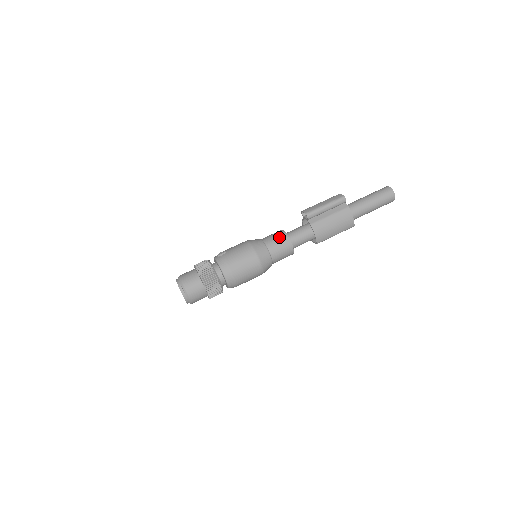
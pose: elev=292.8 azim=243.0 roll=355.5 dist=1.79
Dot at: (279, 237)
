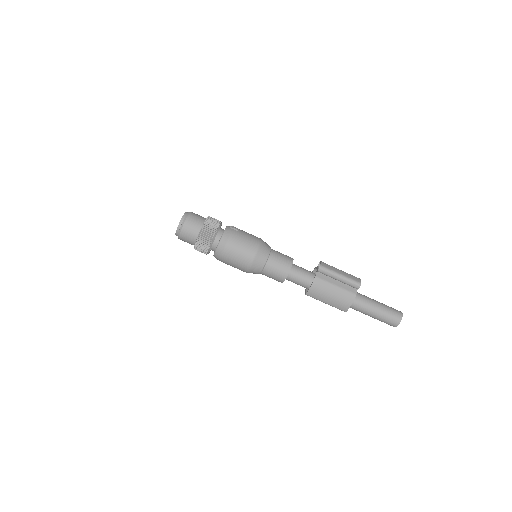
Dot at: (285, 260)
